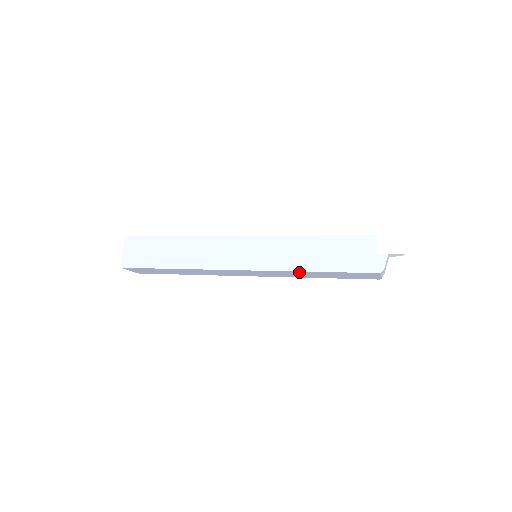
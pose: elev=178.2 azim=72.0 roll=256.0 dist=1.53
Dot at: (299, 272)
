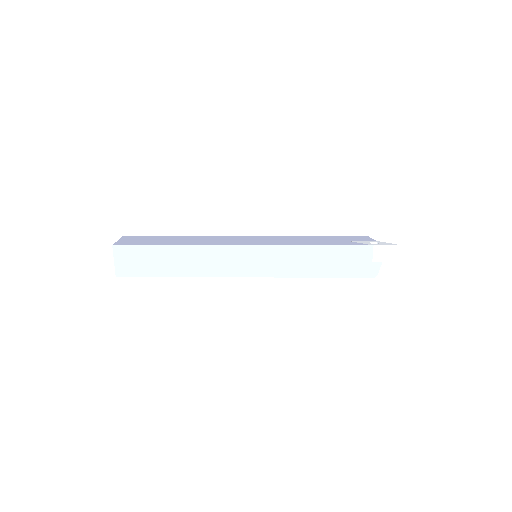
Dot at: (302, 275)
